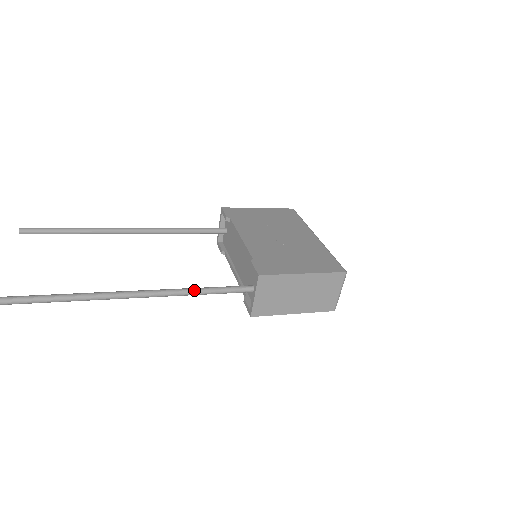
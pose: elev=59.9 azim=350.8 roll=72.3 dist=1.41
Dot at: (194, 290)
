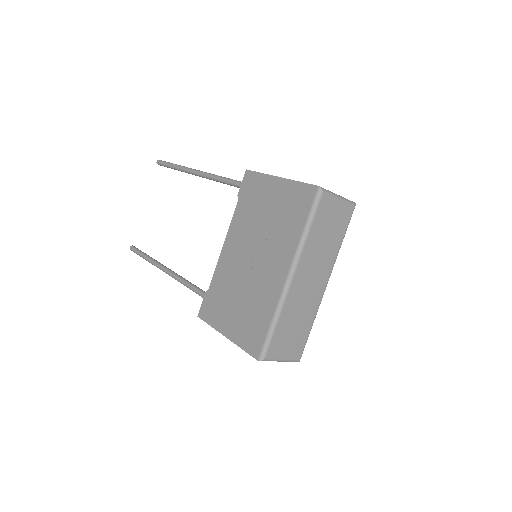
Dot at: (190, 288)
